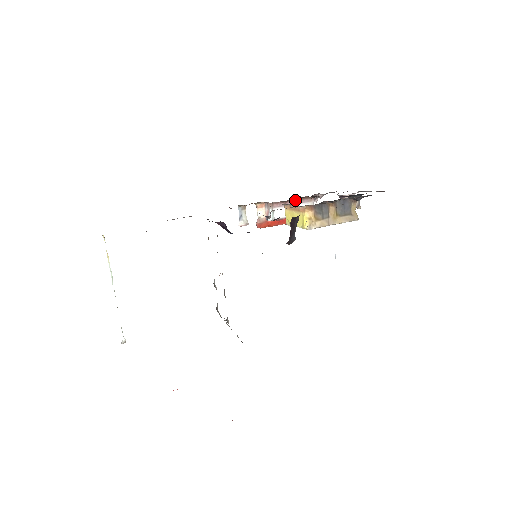
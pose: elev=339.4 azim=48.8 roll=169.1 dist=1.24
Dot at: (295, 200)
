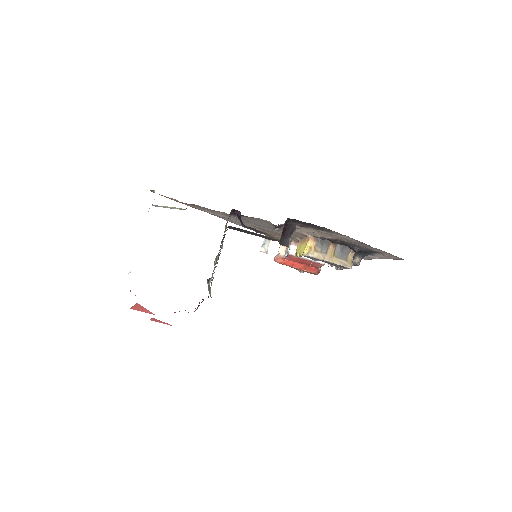
Dot at: occluded
